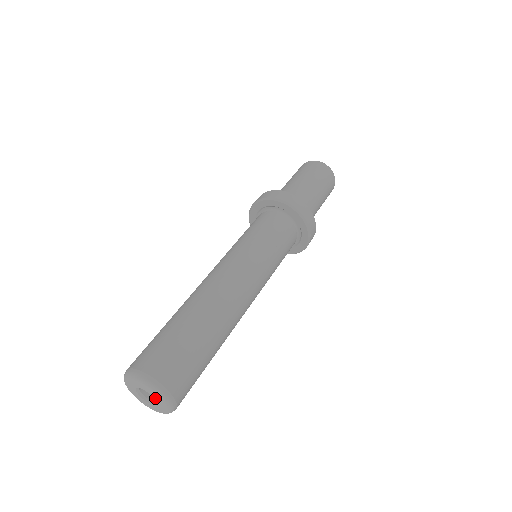
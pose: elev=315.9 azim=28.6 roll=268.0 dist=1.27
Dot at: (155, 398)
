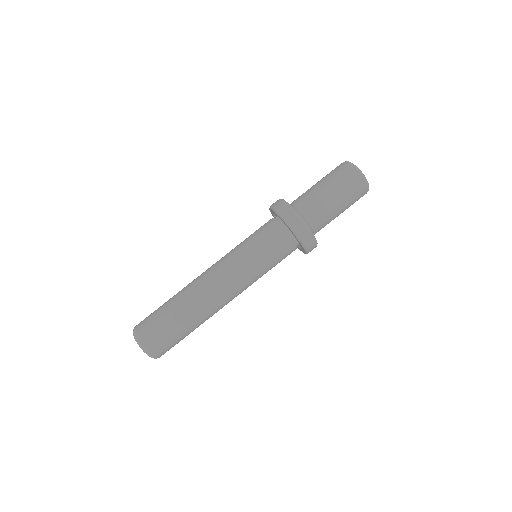
Dot at: occluded
